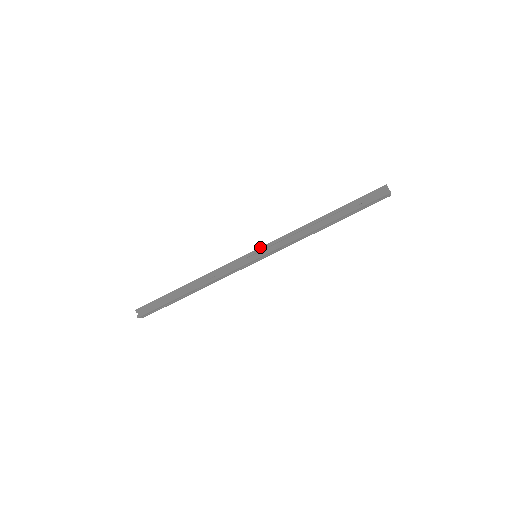
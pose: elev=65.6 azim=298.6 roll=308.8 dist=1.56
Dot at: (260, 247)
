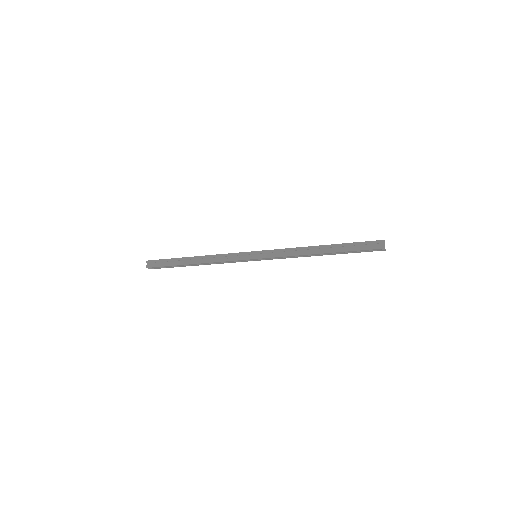
Dot at: (262, 250)
